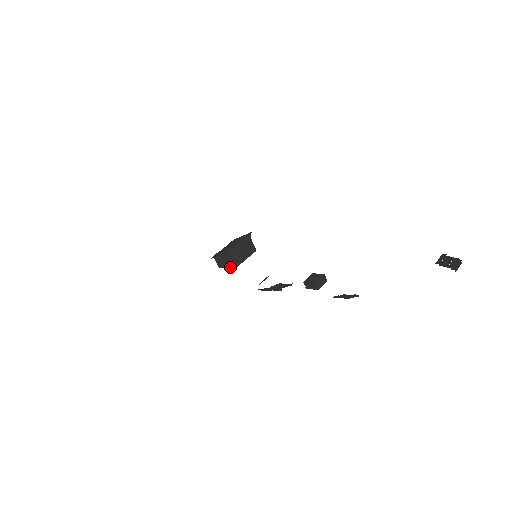
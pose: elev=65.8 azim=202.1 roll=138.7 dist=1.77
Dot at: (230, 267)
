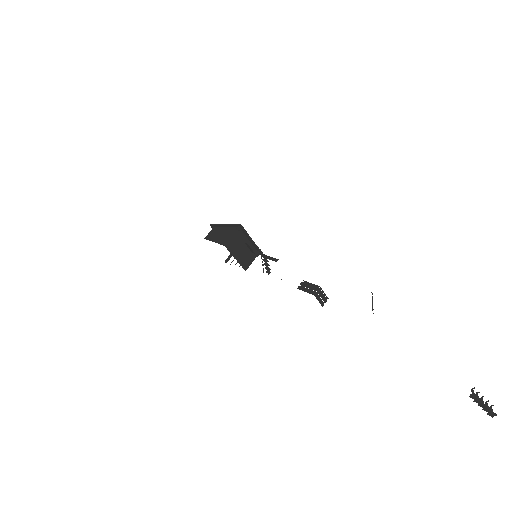
Dot at: (220, 242)
